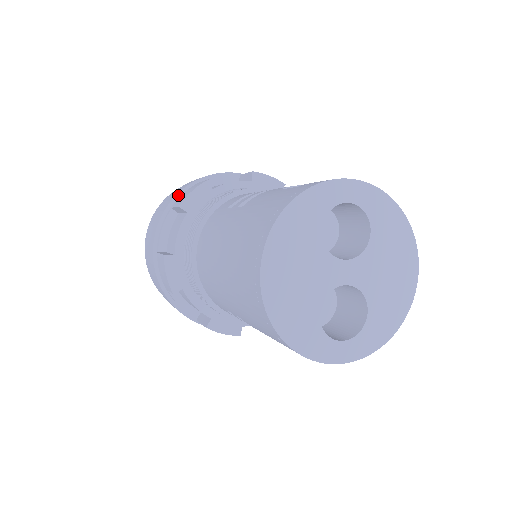
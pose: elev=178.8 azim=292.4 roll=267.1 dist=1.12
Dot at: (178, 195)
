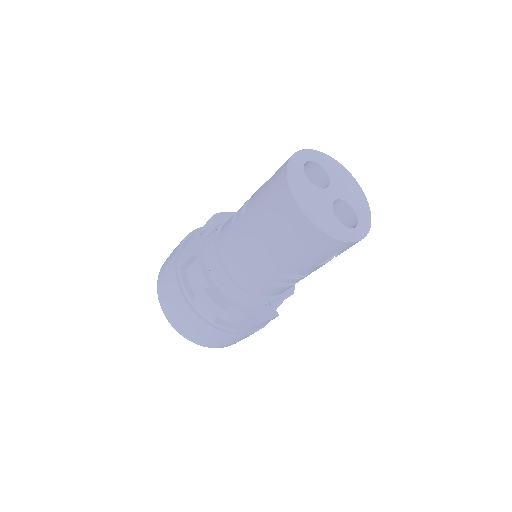
Dot at: (176, 260)
